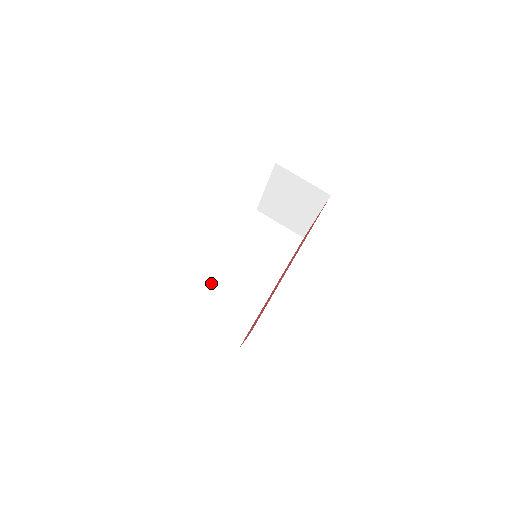
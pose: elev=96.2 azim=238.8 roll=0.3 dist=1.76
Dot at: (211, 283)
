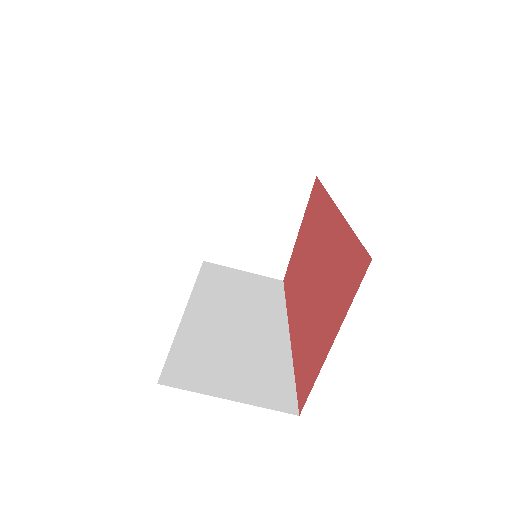
Dot at: (187, 335)
